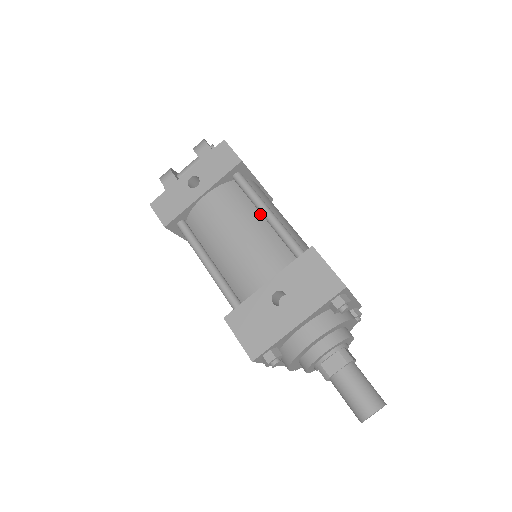
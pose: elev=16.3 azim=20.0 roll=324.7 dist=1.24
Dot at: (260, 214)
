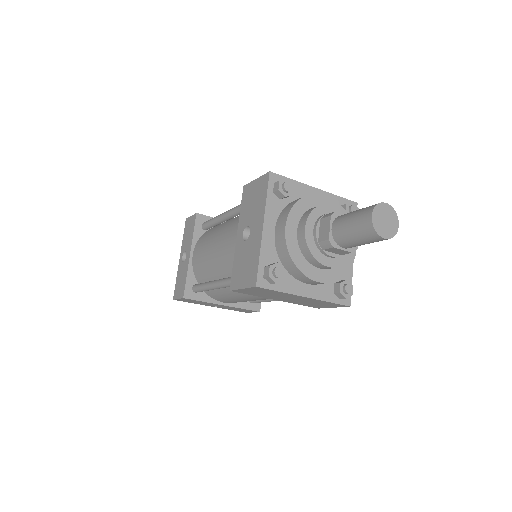
Dot at: (225, 223)
